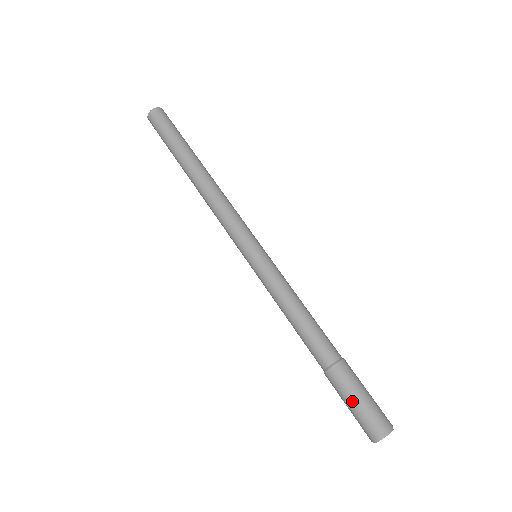
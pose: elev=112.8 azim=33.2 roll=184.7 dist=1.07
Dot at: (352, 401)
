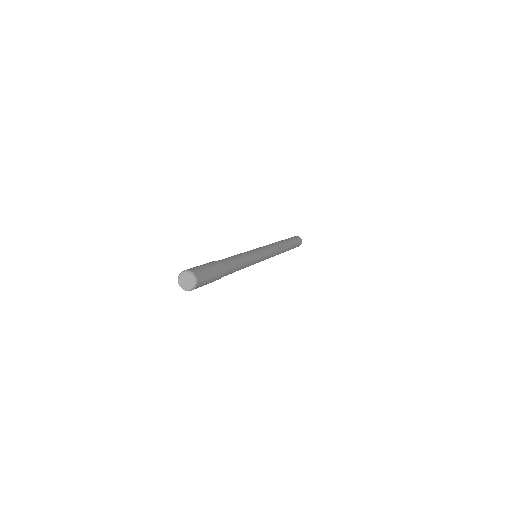
Dot at: (201, 265)
